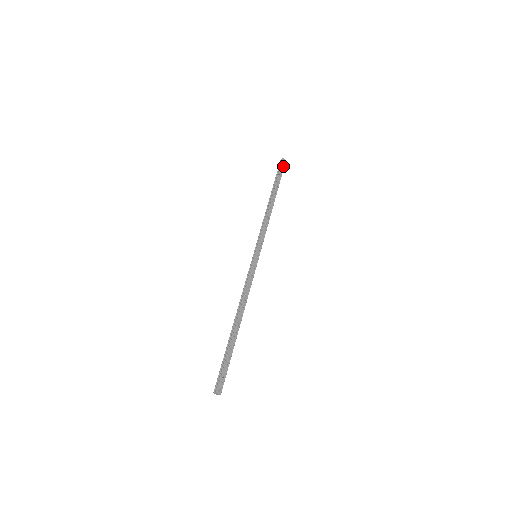
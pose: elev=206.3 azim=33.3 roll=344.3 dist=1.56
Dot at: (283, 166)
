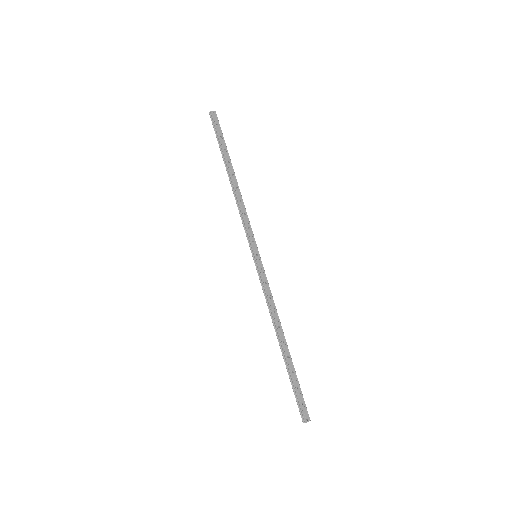
Dot at: (217, 121)
